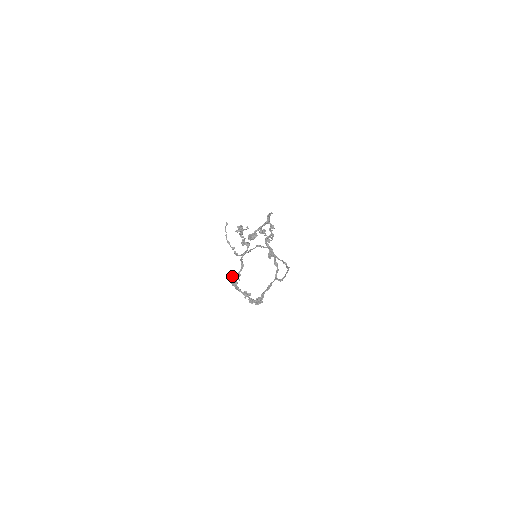
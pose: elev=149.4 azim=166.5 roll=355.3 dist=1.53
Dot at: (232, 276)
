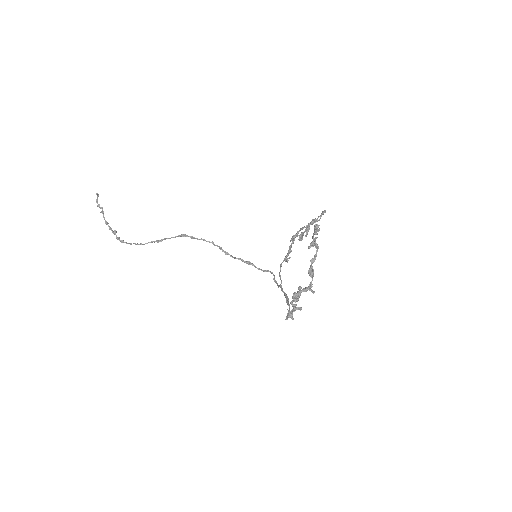
Dot at: (301, 287)
